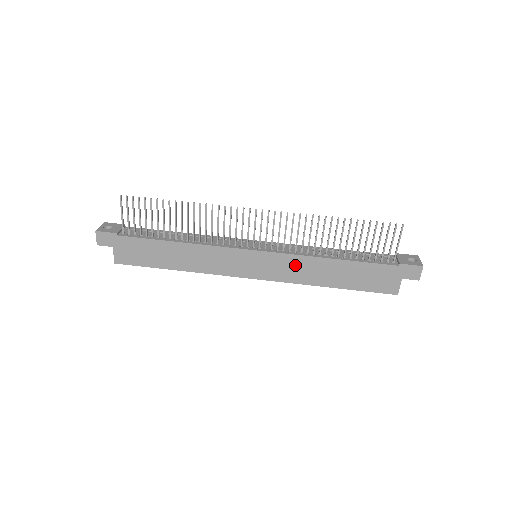
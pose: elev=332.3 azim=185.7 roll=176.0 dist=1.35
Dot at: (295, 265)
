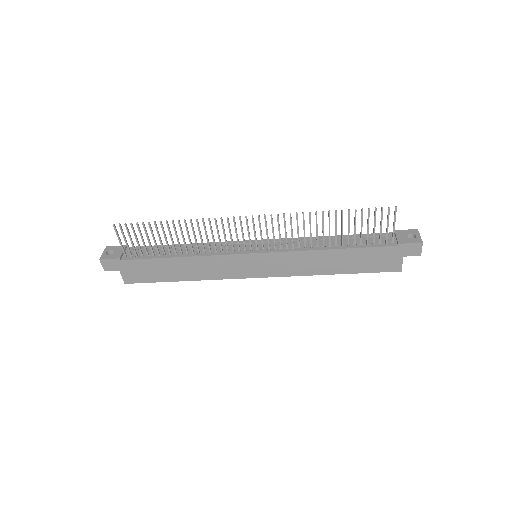
Dot at: (295, 260)
